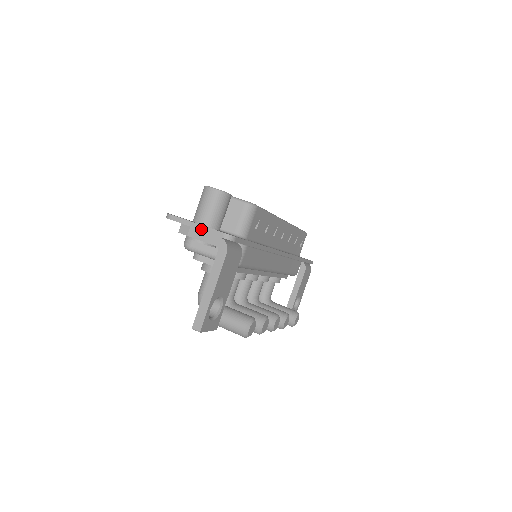
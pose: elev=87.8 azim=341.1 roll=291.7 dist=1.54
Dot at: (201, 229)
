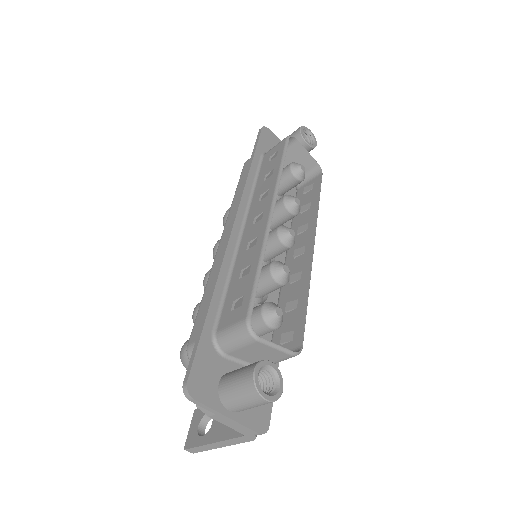
Dot at: (231, 422)
